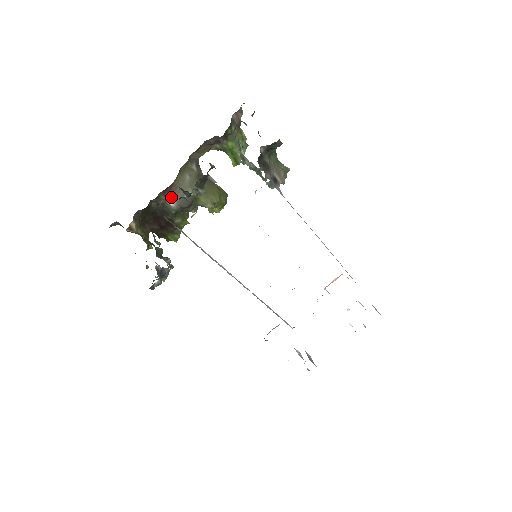
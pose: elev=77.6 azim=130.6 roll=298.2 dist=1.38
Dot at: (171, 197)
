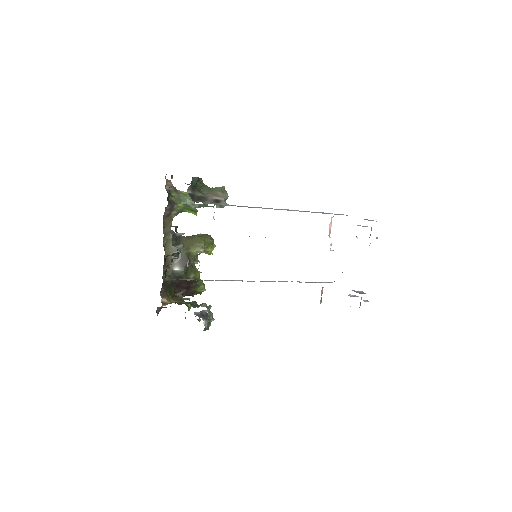
Dot at: (173, 265)
